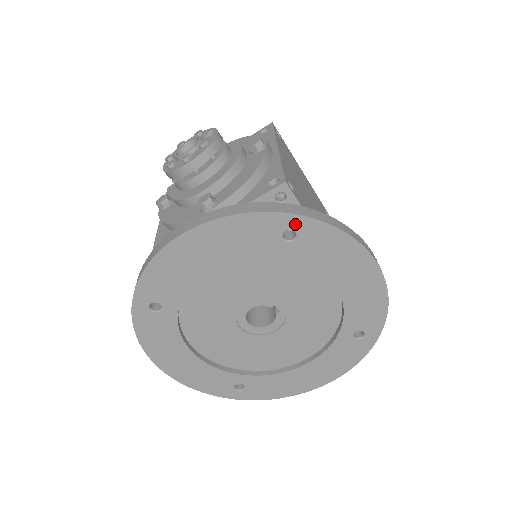
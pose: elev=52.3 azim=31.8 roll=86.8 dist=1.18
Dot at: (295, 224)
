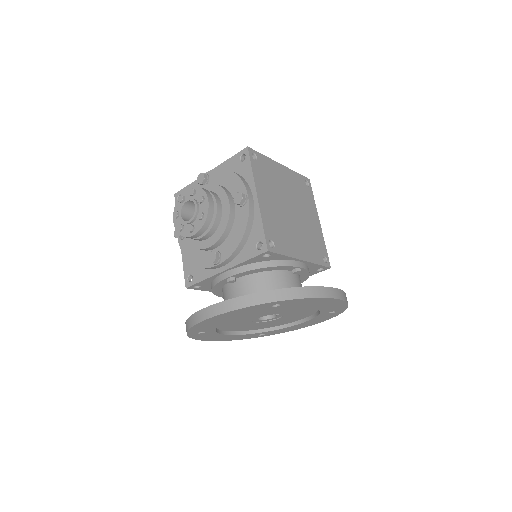
Dot at: (278, 303)
